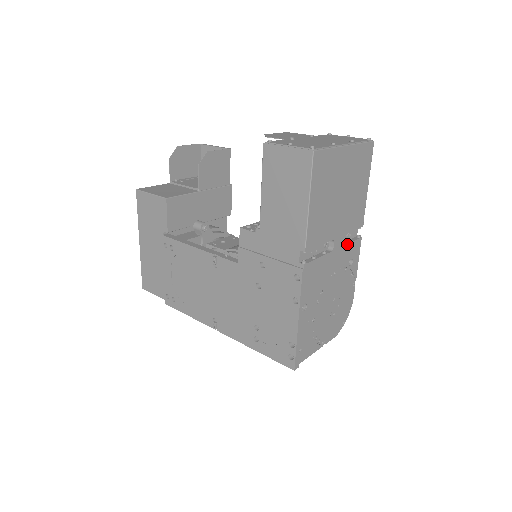
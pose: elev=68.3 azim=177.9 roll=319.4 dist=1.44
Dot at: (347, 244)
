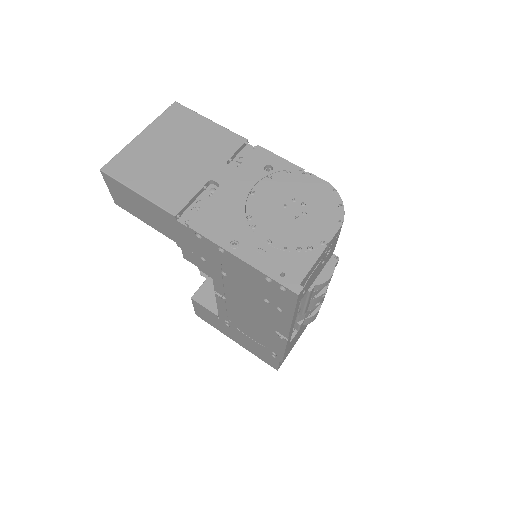
Dot at: (239, 166)
